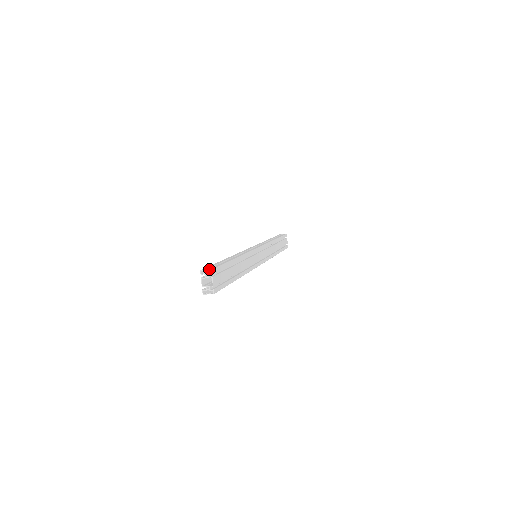
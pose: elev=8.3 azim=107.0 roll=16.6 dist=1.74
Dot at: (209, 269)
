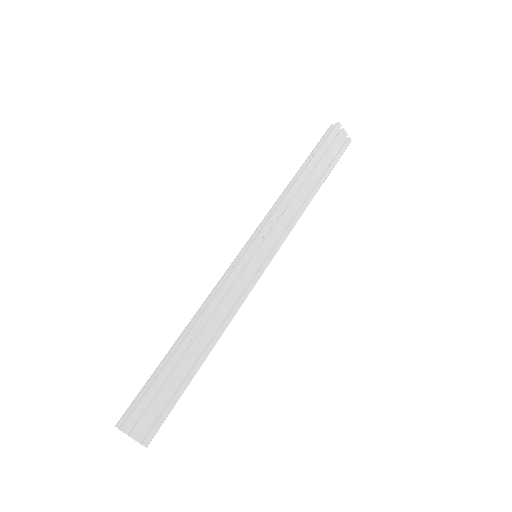
Dot at: (120, 427)
